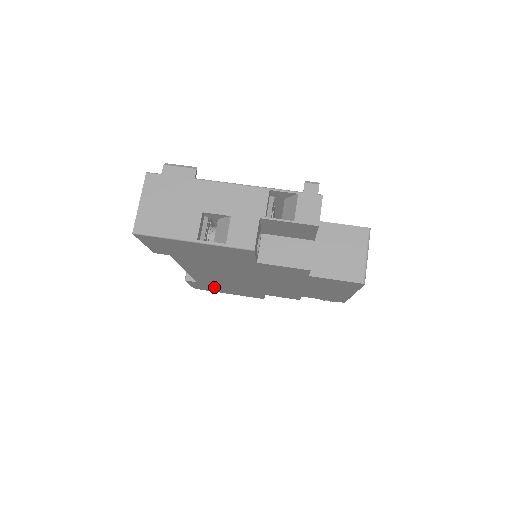
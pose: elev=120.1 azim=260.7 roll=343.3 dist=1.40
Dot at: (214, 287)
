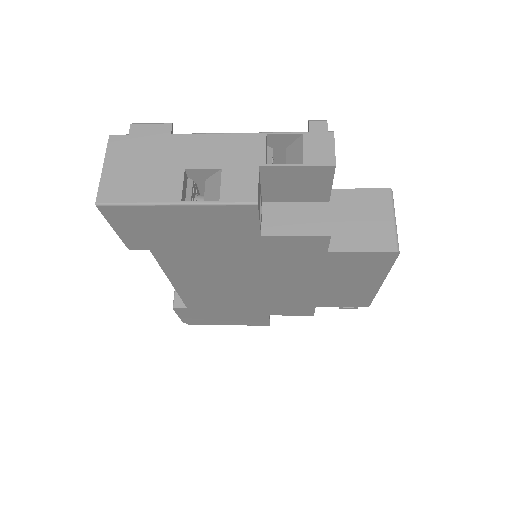
Dot at: (209, 314)
